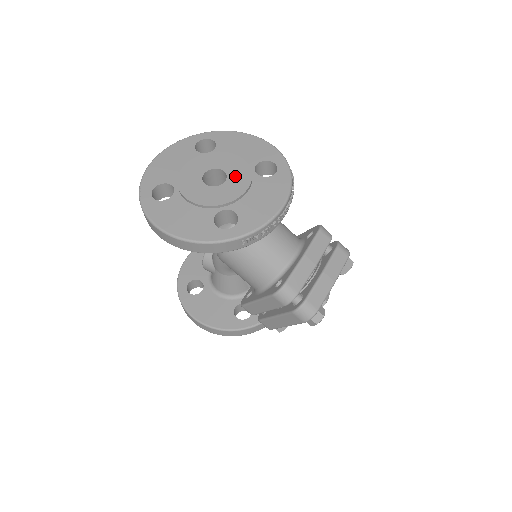
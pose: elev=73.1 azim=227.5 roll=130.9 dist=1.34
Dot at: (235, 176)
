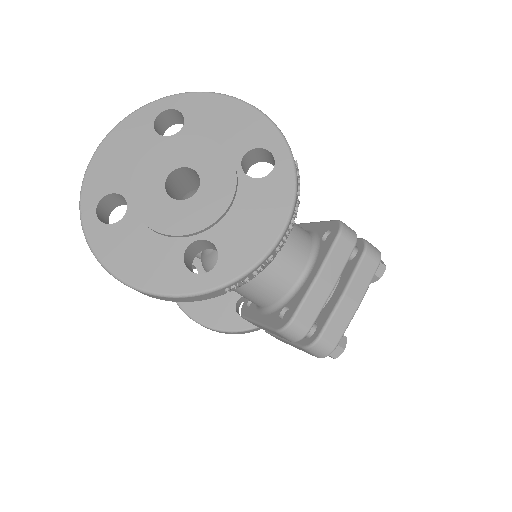
Dot at: (212, 180)
